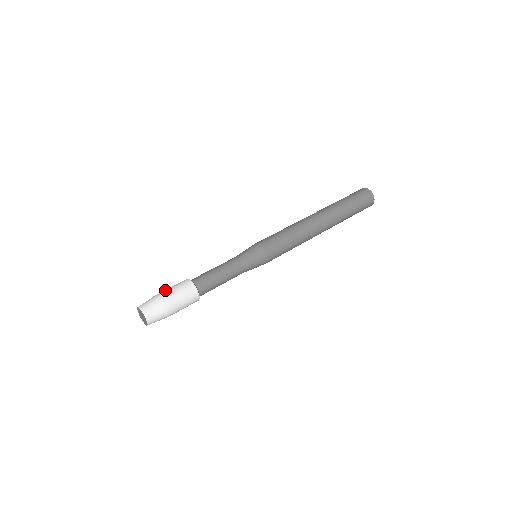
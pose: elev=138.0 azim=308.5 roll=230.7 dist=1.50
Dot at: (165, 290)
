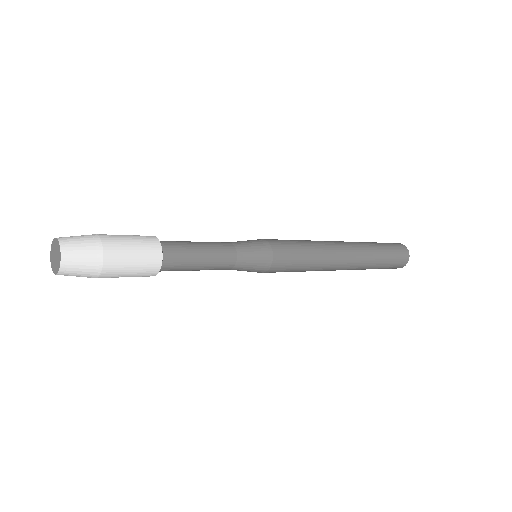
Dot at: occluded
